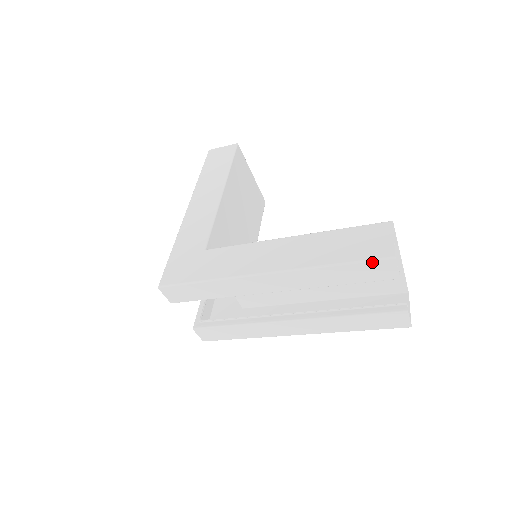
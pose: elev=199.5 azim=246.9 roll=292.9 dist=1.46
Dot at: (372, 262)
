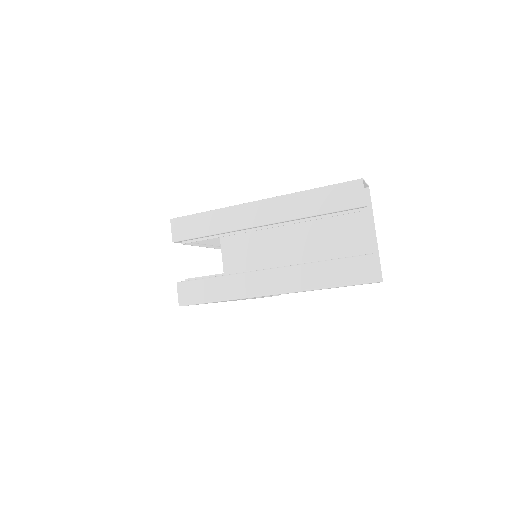
Dot at: (344, 184)
